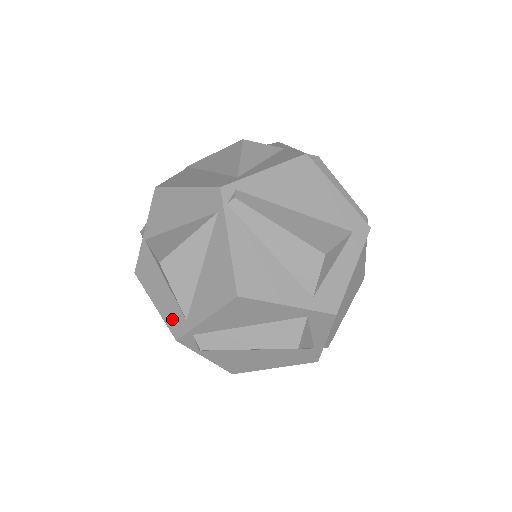
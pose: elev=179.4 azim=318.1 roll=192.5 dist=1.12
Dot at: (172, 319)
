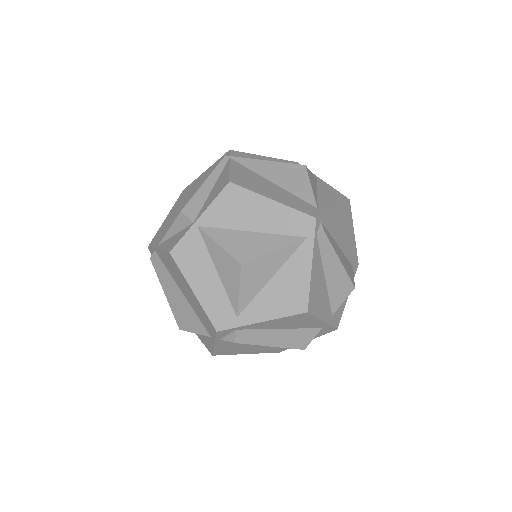
Dot at: (217, 311)
